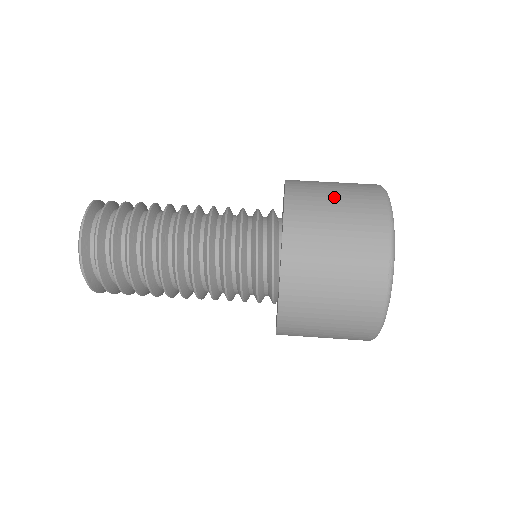
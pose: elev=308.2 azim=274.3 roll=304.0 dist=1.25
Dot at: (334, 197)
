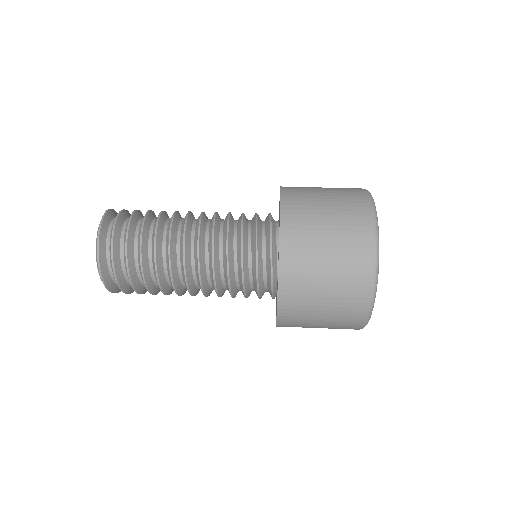
Dot at: (325, 205)
